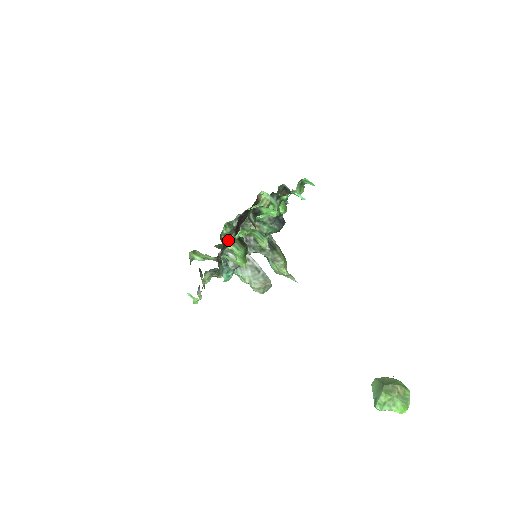
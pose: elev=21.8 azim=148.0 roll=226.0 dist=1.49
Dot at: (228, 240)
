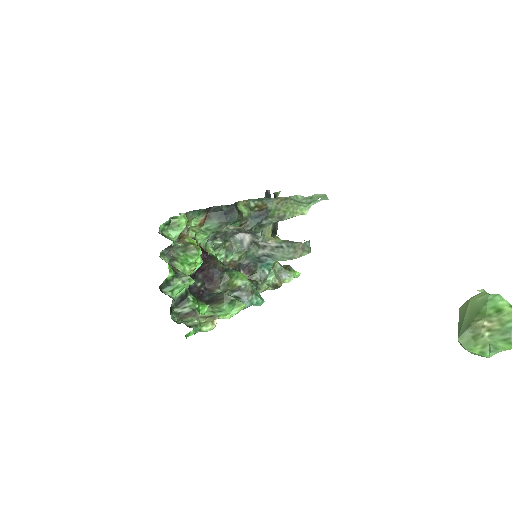
Dot at: occluded
